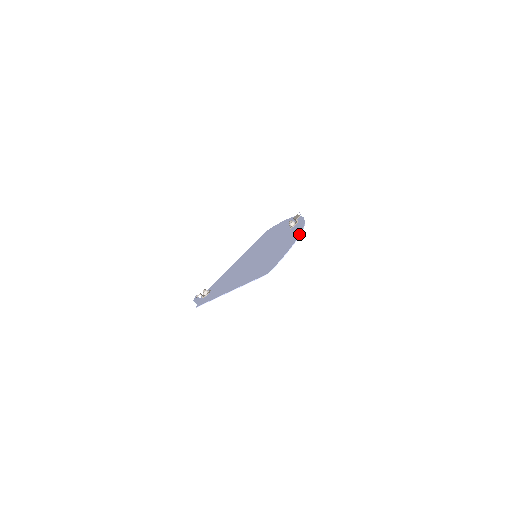
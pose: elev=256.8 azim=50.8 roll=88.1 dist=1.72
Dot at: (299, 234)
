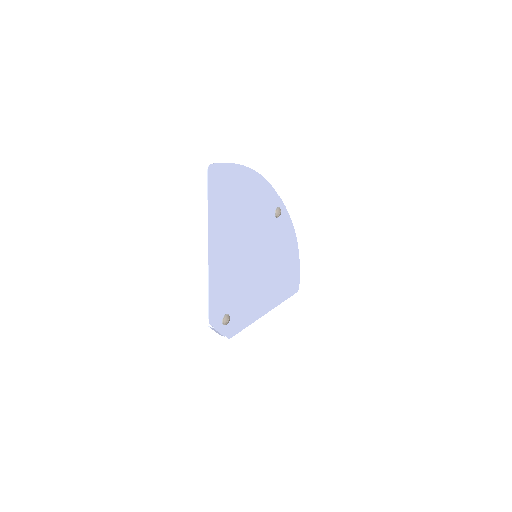
Dot at: (253, 171)
